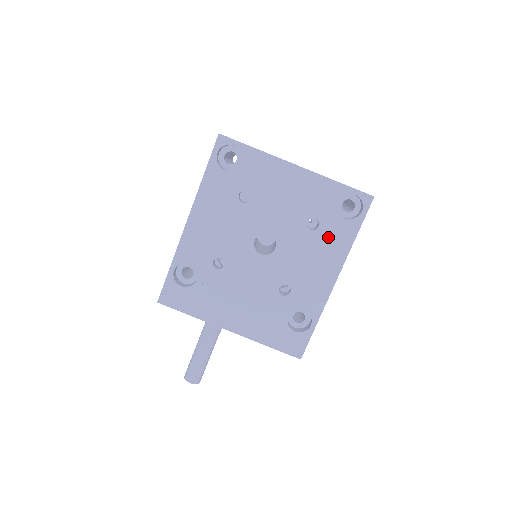
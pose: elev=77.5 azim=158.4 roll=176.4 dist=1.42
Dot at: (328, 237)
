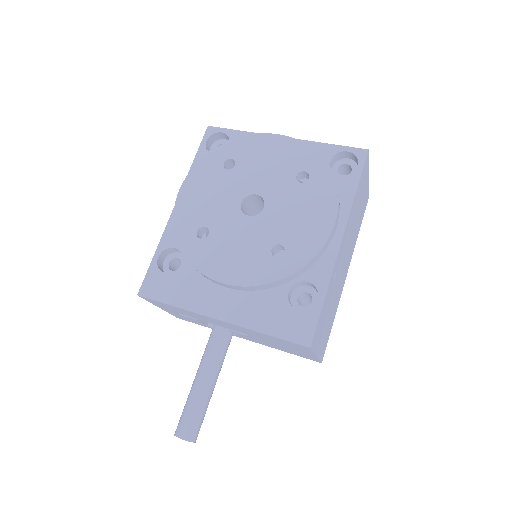
Dot at: (321, 187)
